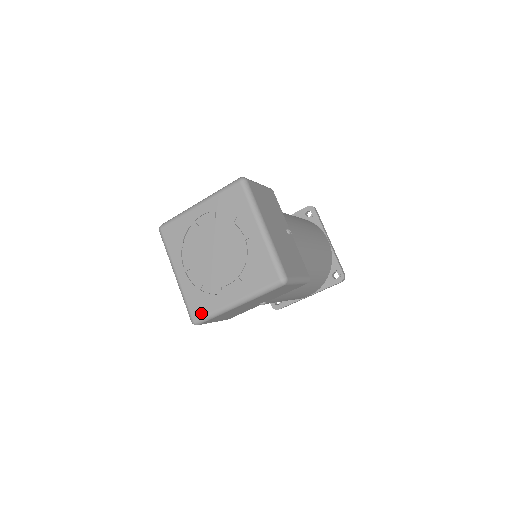
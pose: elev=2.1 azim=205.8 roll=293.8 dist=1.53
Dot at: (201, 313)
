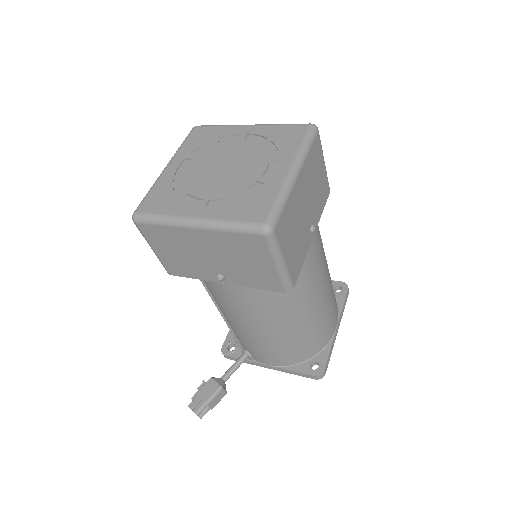
Dot at: (265, 209)
